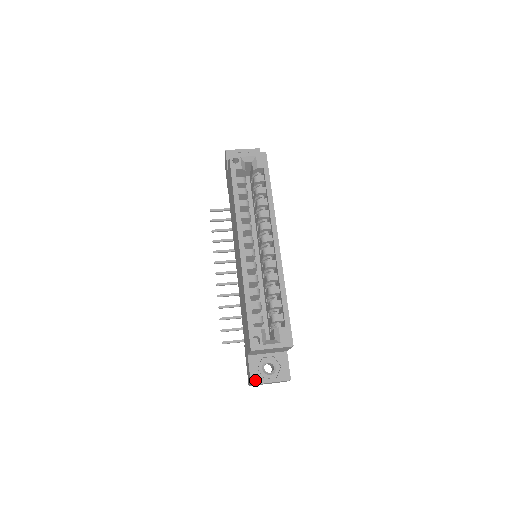
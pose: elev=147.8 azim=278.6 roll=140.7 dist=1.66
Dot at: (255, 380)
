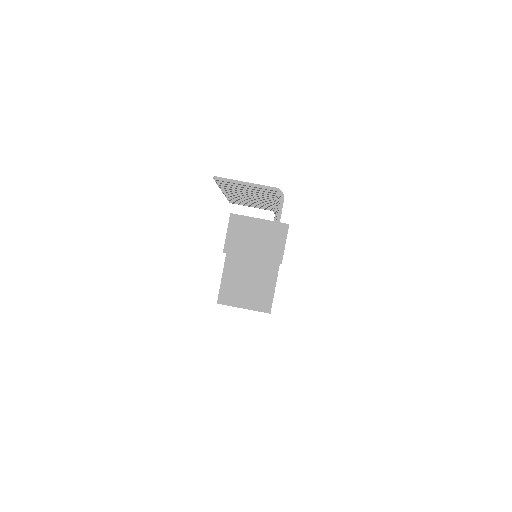
Dot at: occluded
